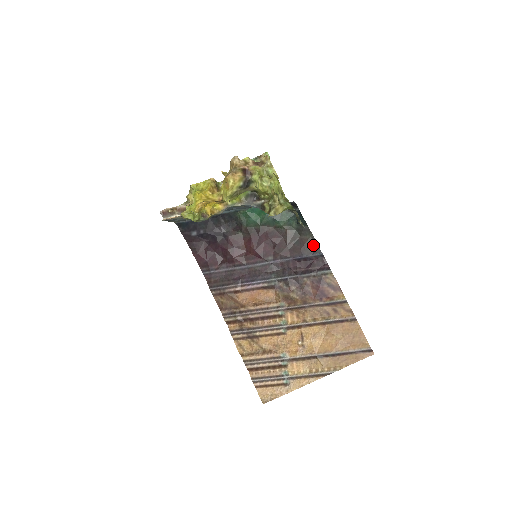
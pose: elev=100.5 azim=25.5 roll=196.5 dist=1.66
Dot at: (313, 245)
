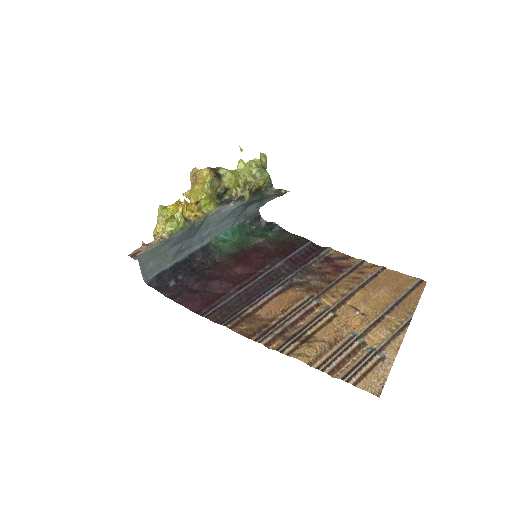
Dot at: (298, 239)
